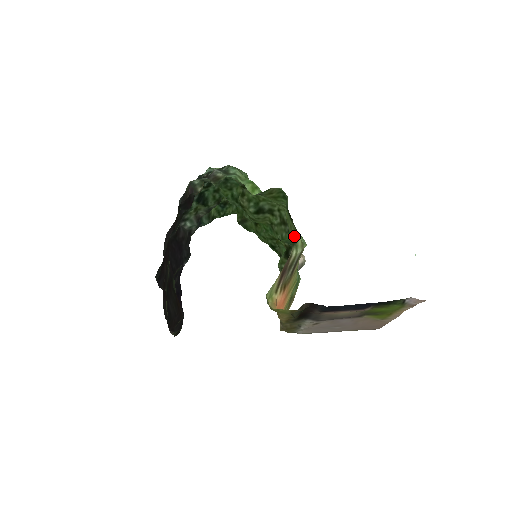
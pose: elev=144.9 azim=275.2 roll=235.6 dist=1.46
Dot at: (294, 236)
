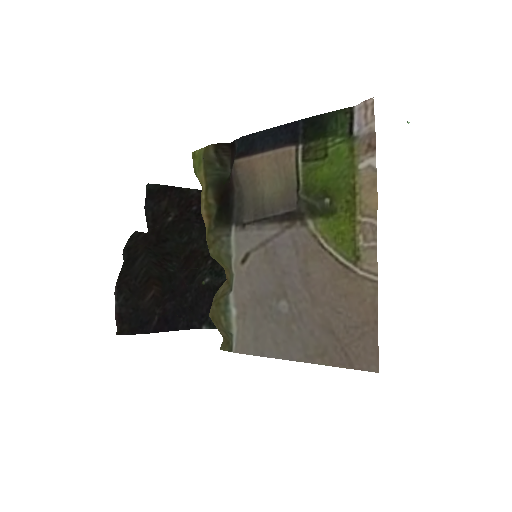
Dot at: occluded
